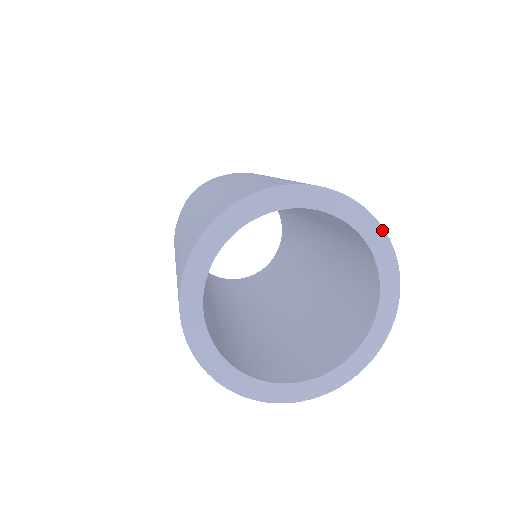
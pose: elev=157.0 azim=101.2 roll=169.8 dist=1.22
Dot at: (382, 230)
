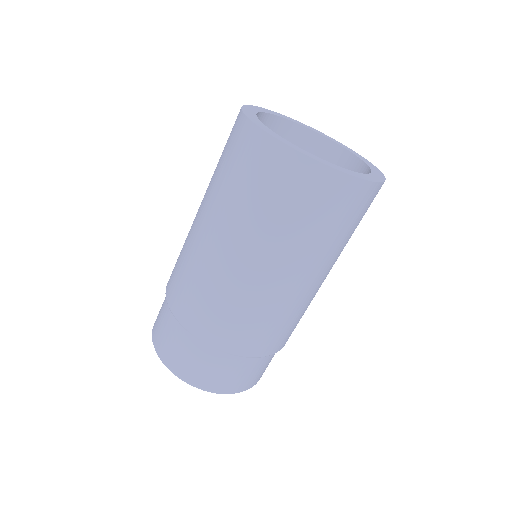
Dot at: (292, 119)
